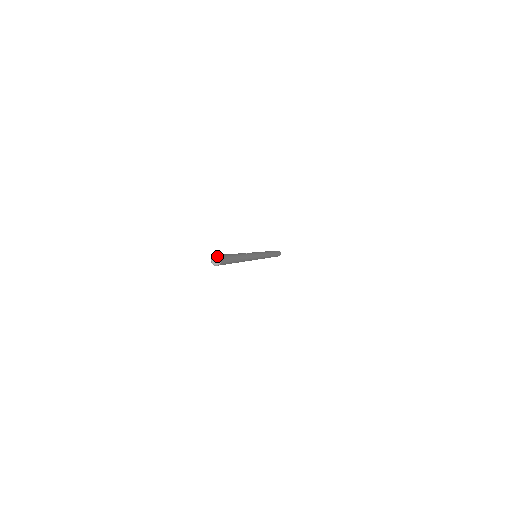
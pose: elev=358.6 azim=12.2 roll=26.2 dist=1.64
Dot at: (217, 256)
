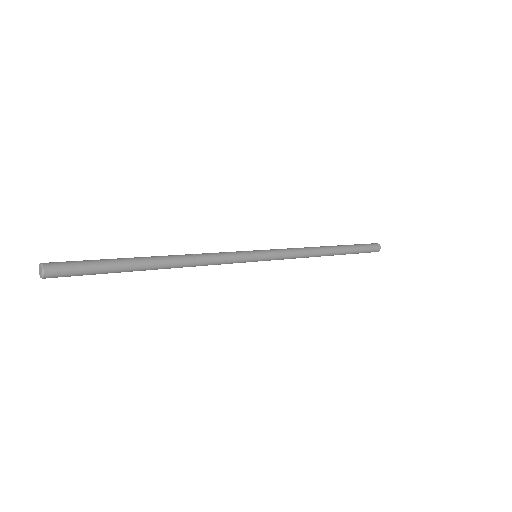
Dot at: (41, 266)
